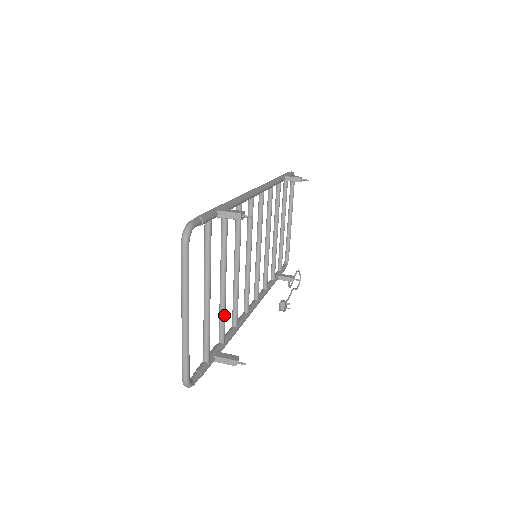
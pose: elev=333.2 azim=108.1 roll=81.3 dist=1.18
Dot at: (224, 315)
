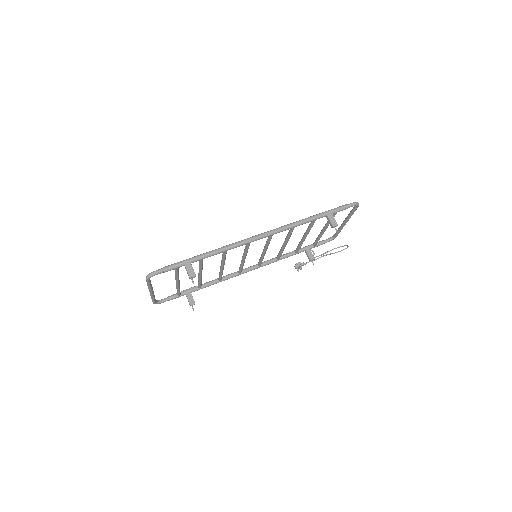
Dot at: (200, 282)
